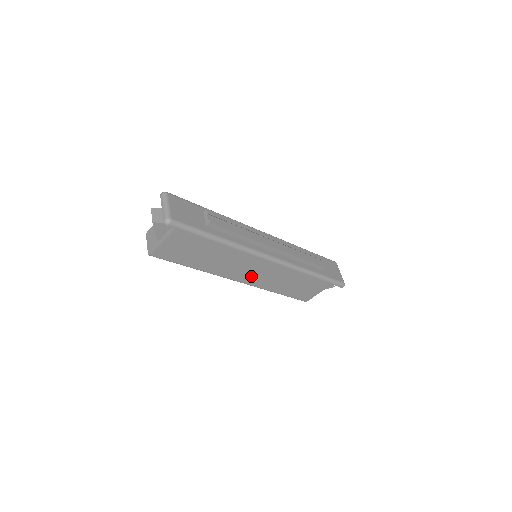
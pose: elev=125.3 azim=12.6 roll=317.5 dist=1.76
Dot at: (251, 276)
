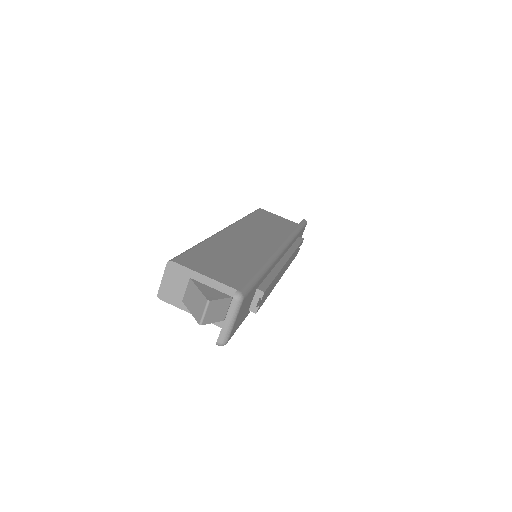
Dot at: occluded
